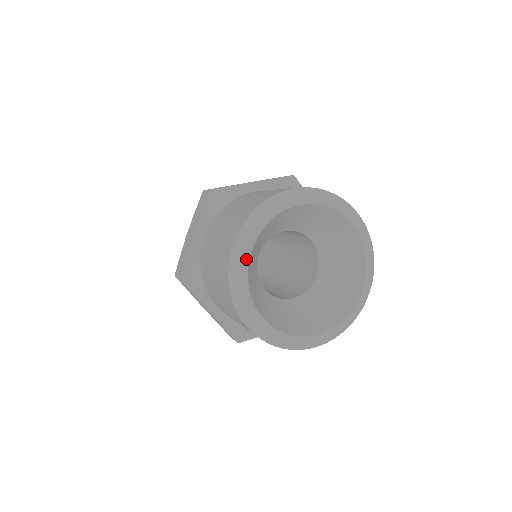
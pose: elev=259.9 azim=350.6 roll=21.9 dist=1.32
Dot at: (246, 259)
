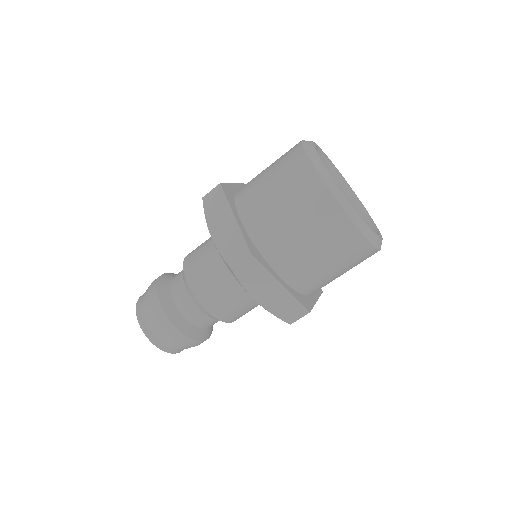
Dot at: (328, 171)
